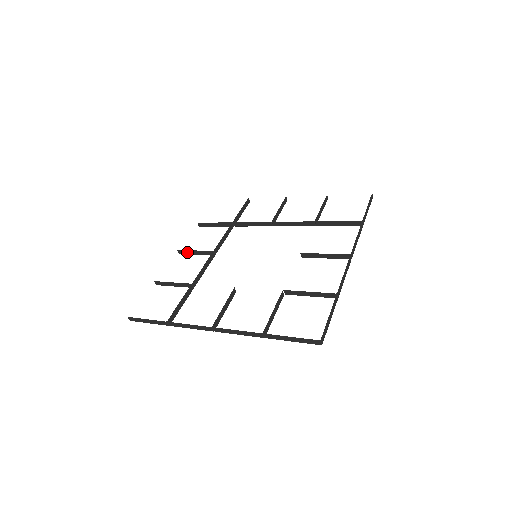
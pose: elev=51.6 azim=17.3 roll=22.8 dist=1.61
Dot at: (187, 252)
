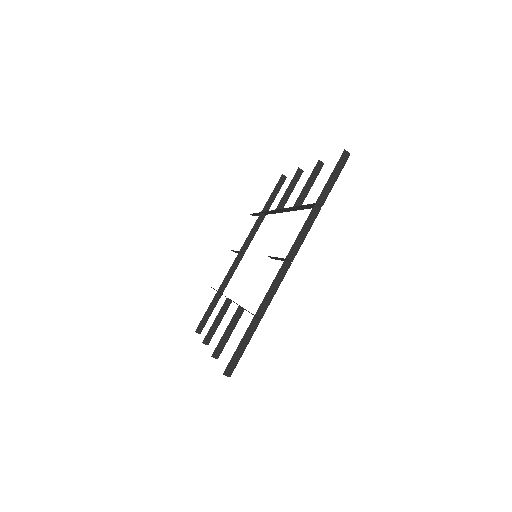
Dot at: (211, 332)
